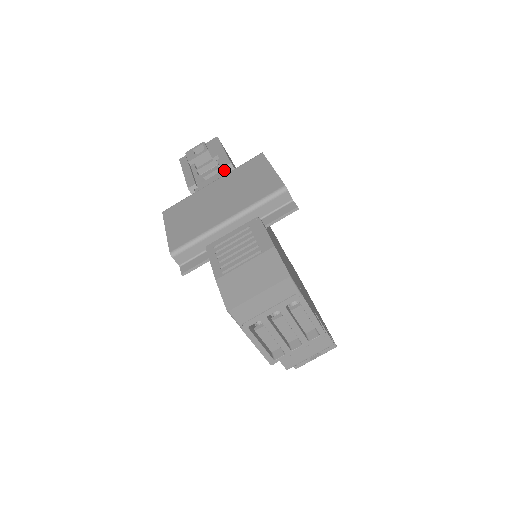
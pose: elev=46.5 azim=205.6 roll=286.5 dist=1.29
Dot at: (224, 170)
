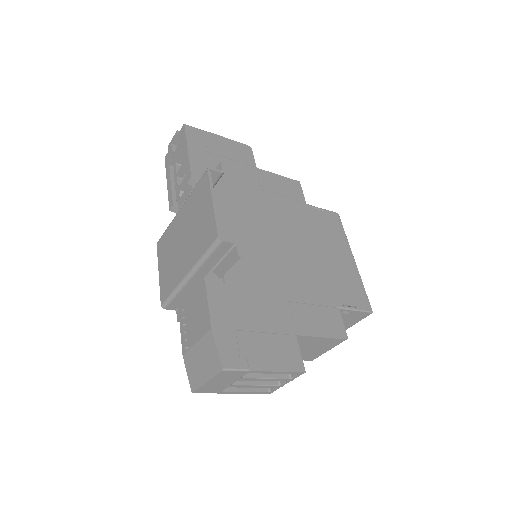
Dot at: (191, 183)
